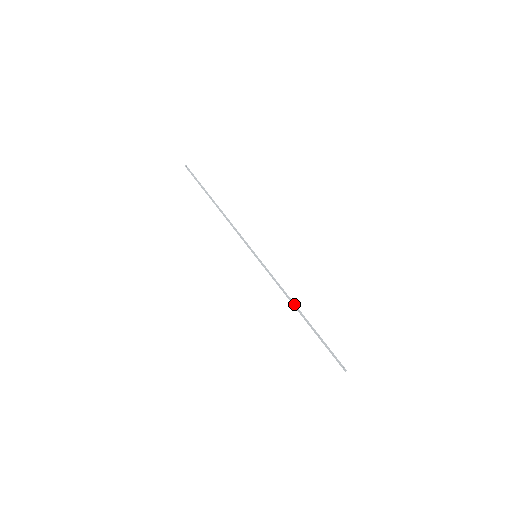
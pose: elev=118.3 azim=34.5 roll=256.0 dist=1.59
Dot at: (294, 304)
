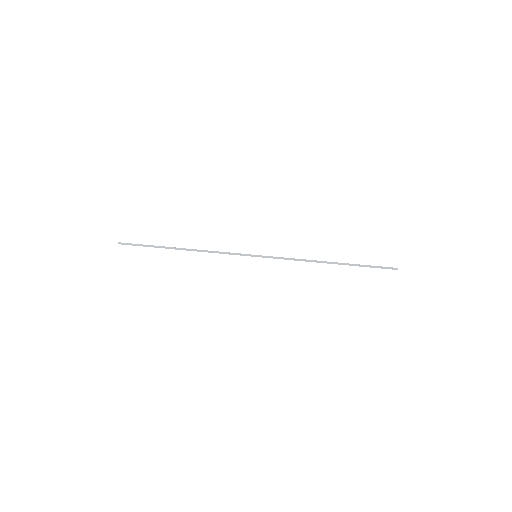
Dot at: (320, 261)
